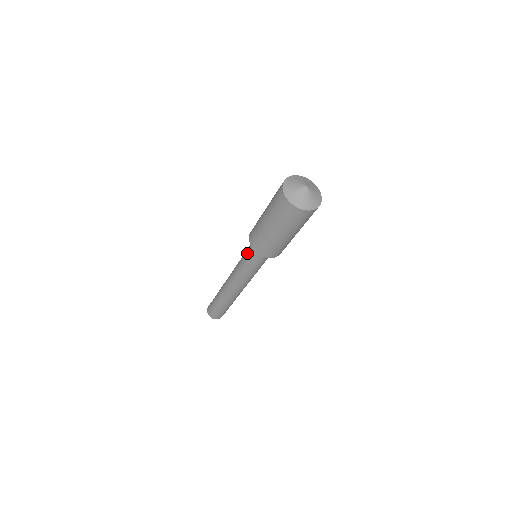
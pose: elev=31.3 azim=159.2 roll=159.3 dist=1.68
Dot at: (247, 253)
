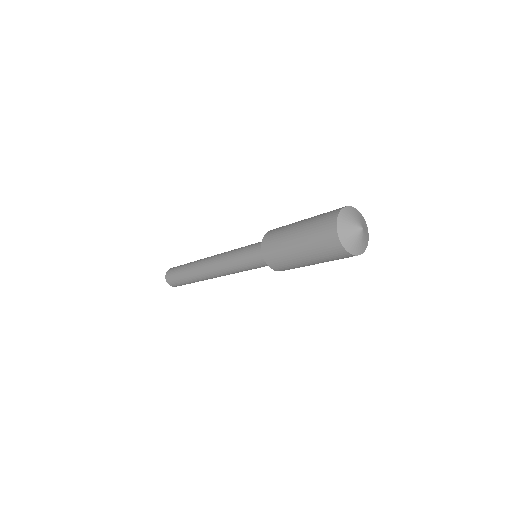
Dot at: (249, 253)
